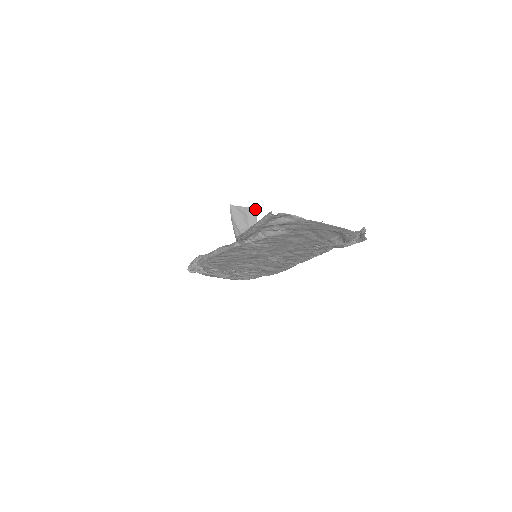
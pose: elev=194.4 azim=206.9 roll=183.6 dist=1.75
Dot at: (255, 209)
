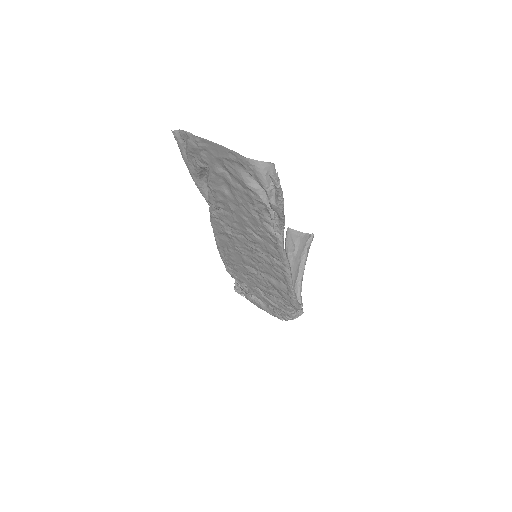
Dot at: (310, 235)
